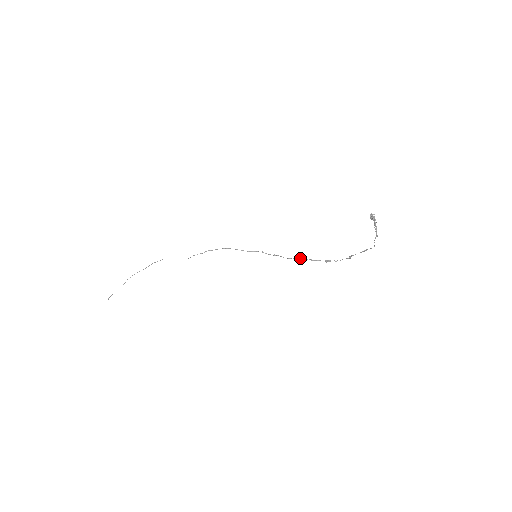
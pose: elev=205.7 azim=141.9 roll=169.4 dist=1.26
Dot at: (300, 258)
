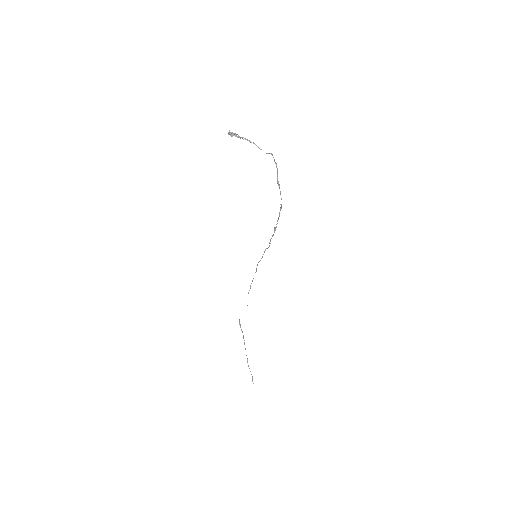
Dot at: occluded
